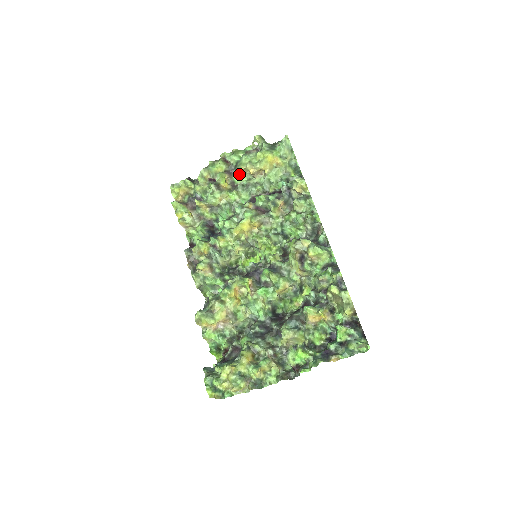
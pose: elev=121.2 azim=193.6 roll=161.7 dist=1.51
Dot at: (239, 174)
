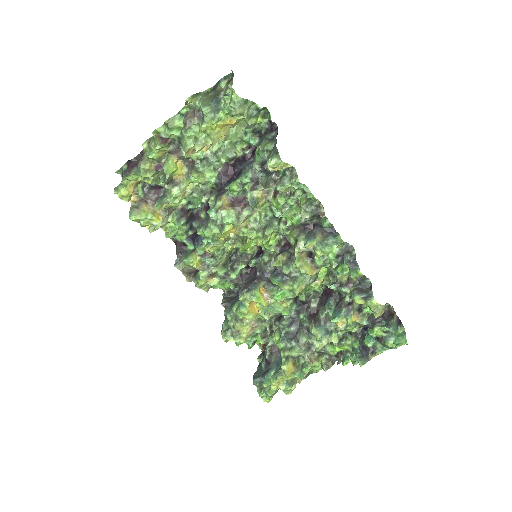
Dot at: (189, 154)
